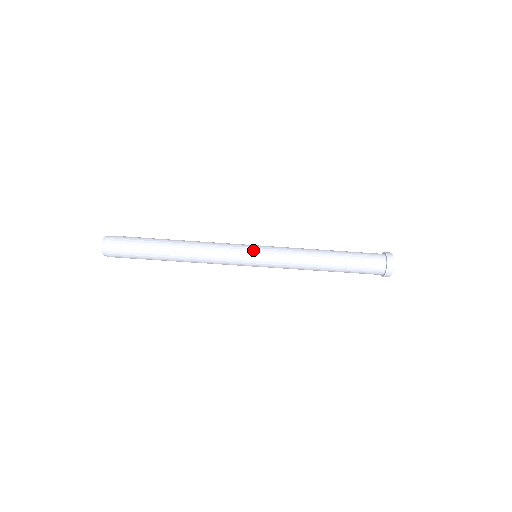
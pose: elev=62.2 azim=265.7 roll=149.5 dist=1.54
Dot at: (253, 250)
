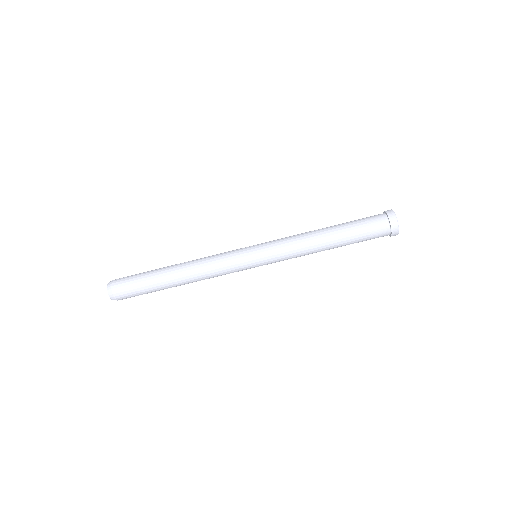
Dot at: (250, 246)
